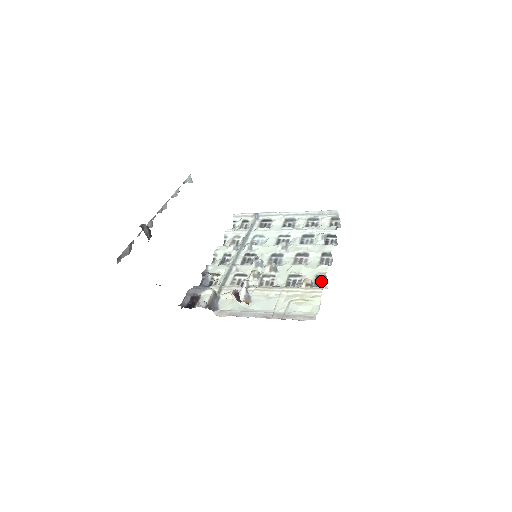
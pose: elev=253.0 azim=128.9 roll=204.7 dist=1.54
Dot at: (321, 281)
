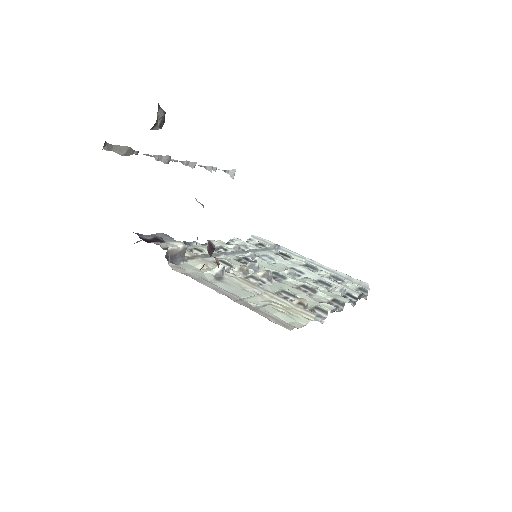
Dot at: (319, 313)
